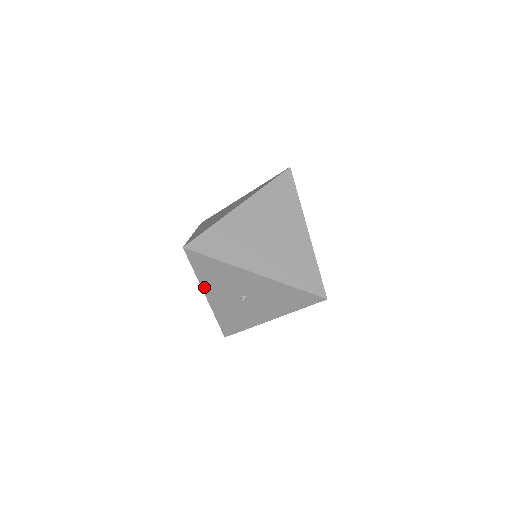
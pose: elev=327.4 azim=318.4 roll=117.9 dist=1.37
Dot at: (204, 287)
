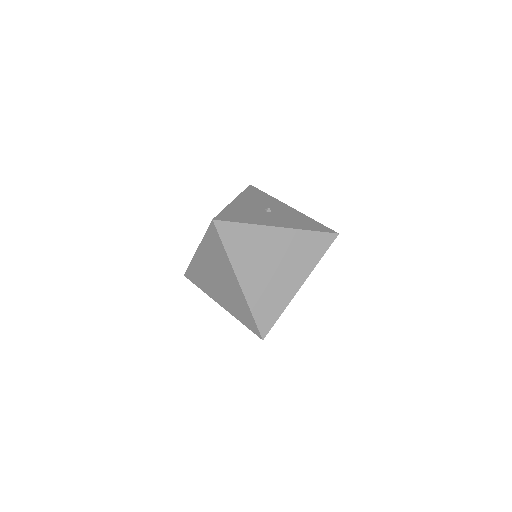
Dot at: occluded
